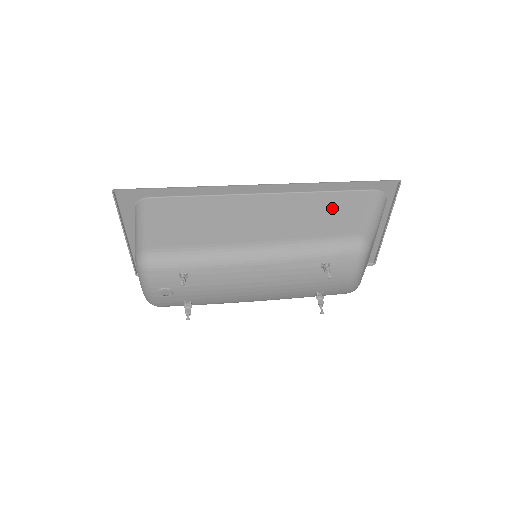
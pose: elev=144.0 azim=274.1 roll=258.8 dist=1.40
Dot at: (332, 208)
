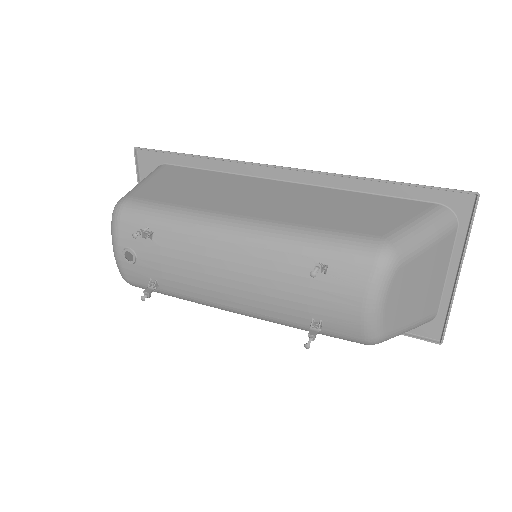
Dot at: (363, 208)
